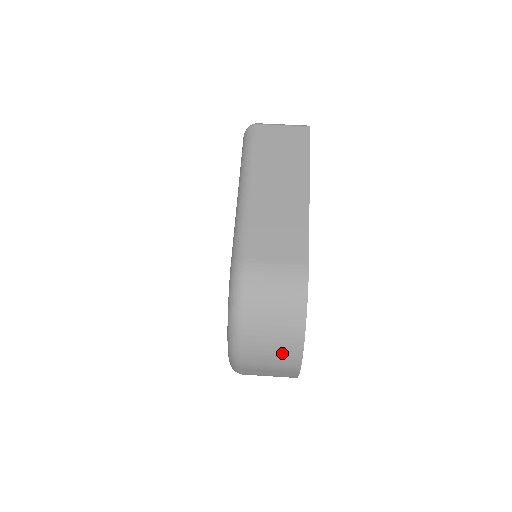
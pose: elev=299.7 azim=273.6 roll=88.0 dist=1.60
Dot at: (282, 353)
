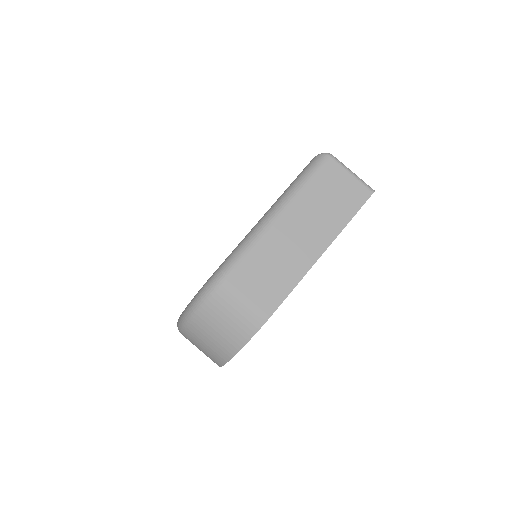
Dot at: (211, 352)
